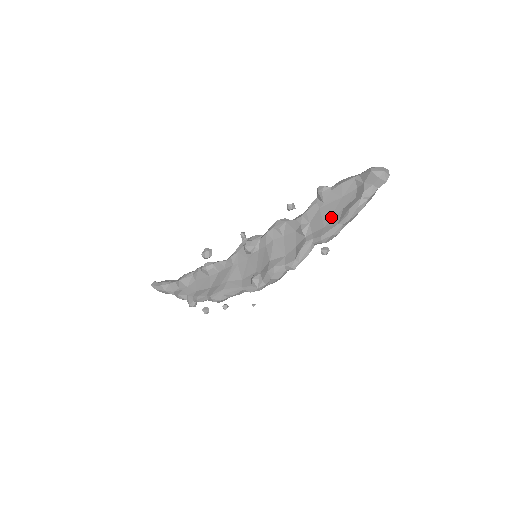
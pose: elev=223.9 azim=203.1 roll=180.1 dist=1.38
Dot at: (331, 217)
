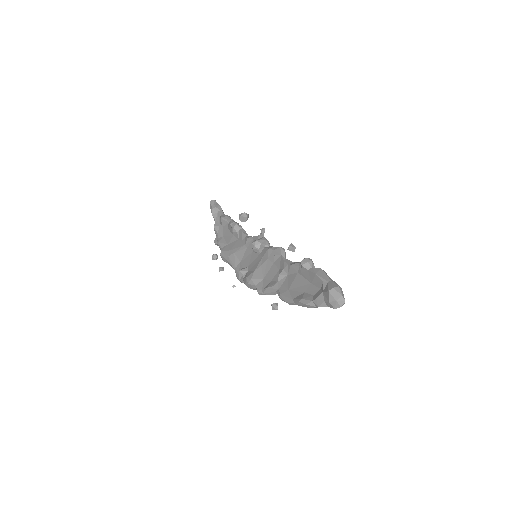
Dot at: (296, 288)
